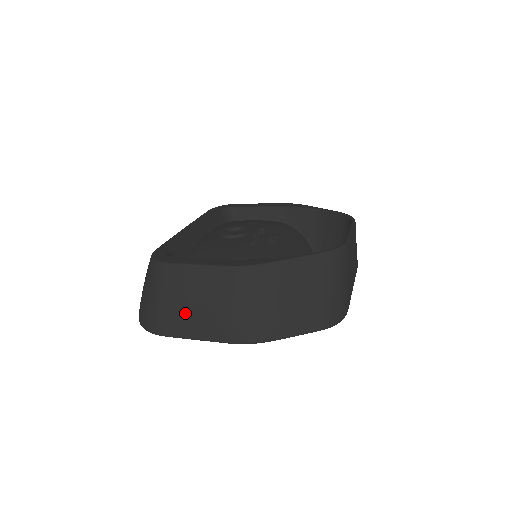
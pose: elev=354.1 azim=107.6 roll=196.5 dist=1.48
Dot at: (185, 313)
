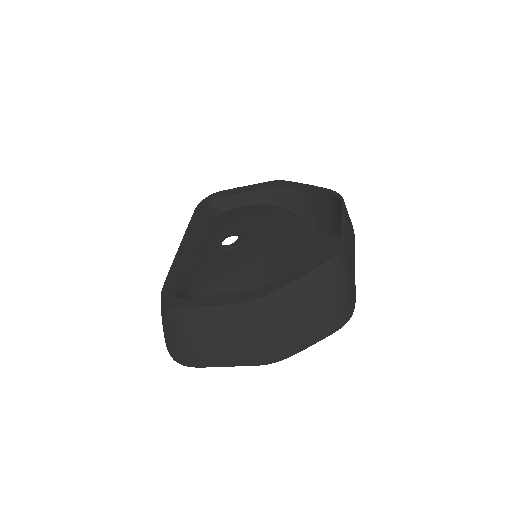
Dot at: (209, 348)
